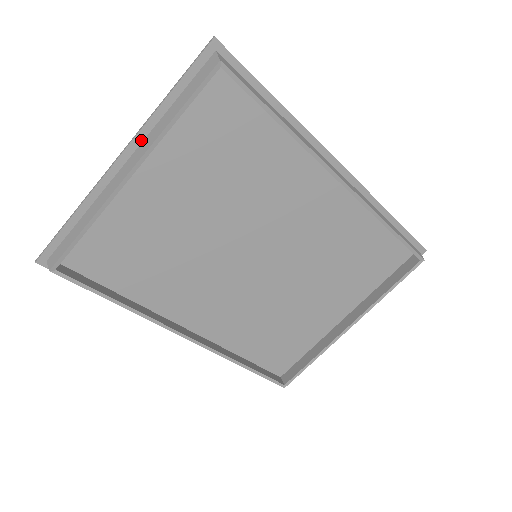
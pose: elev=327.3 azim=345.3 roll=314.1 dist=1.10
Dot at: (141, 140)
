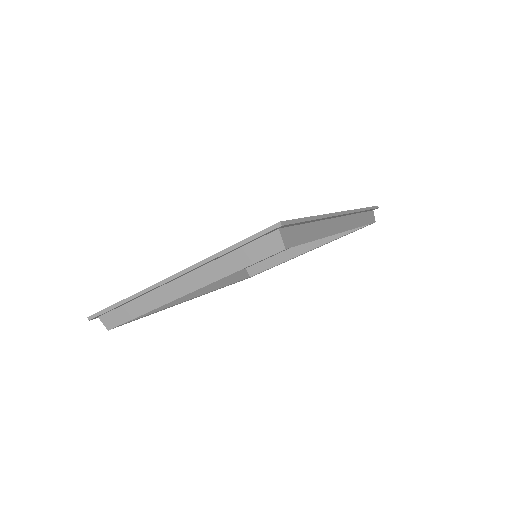
Dot at: (194, 270)
